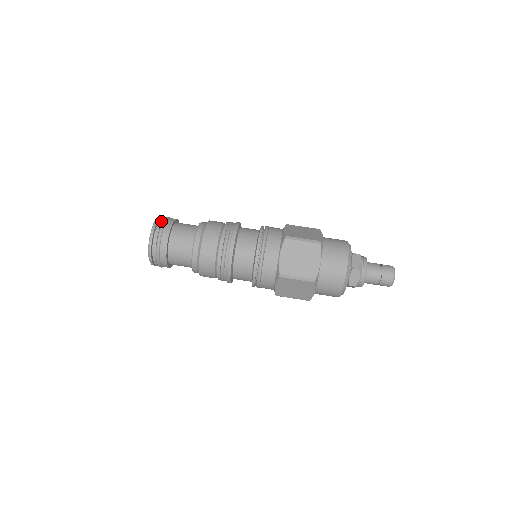
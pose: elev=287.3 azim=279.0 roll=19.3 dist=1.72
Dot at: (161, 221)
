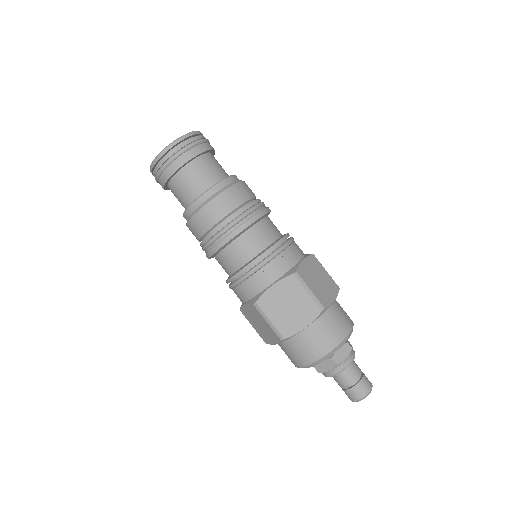
Dot at: (193, 139)
